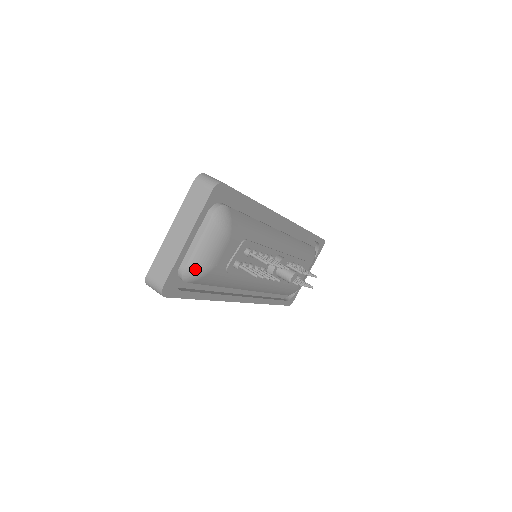
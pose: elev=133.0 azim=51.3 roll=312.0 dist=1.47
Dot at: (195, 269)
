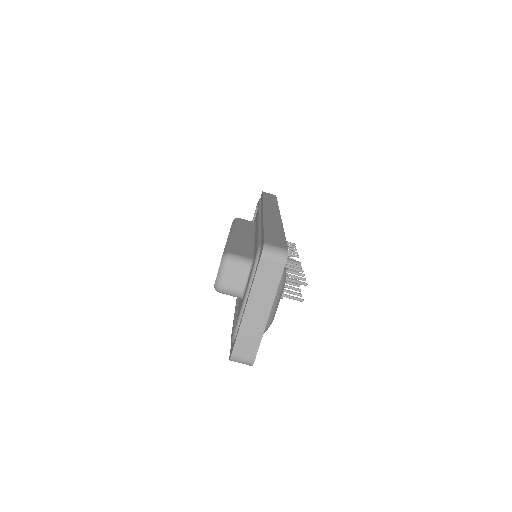
Dot at: (267, 327)
